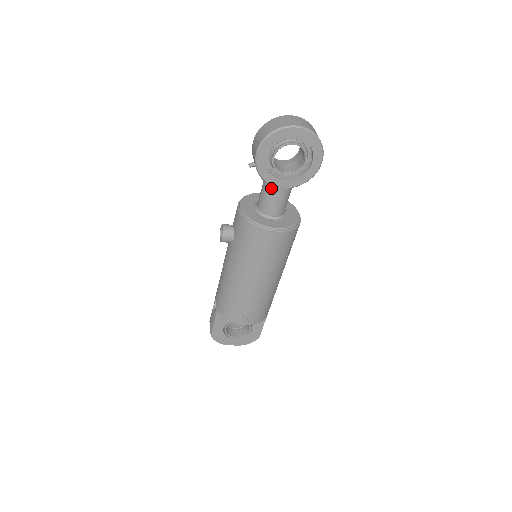
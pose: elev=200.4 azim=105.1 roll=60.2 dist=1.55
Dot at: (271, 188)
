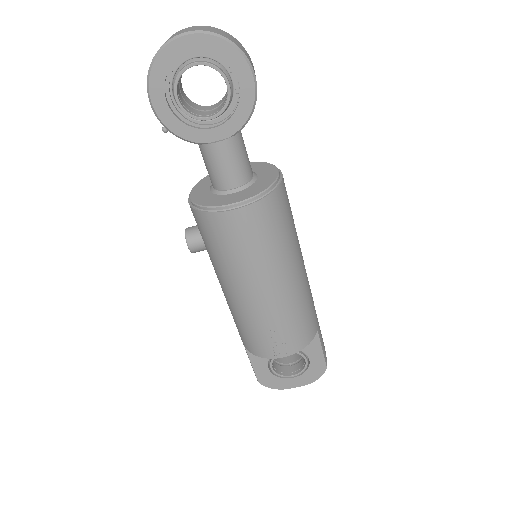
Dot at: (205, 148)
